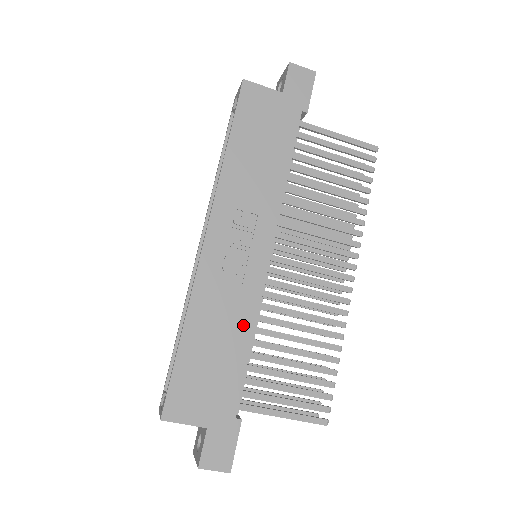
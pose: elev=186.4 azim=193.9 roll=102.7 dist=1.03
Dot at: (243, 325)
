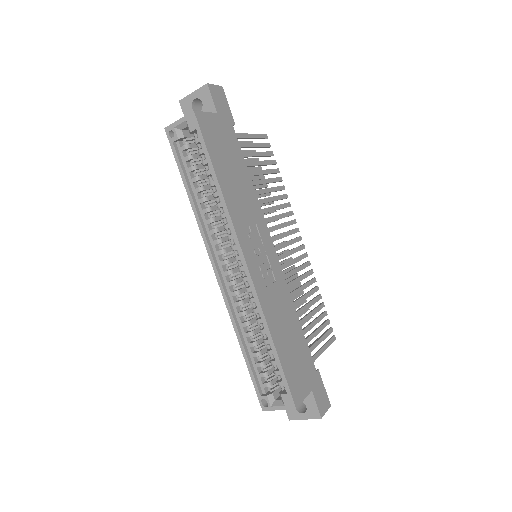
Dot at: (290, 309)
